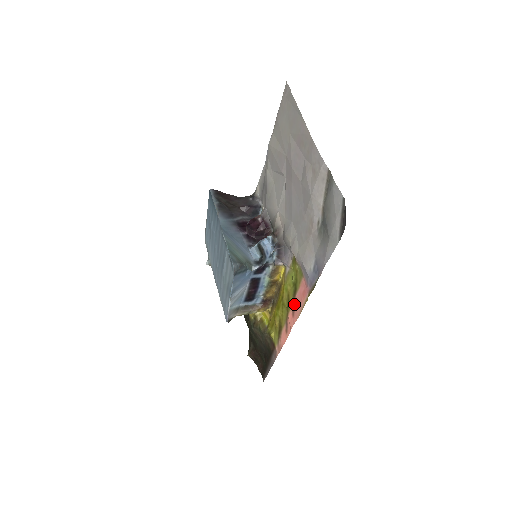
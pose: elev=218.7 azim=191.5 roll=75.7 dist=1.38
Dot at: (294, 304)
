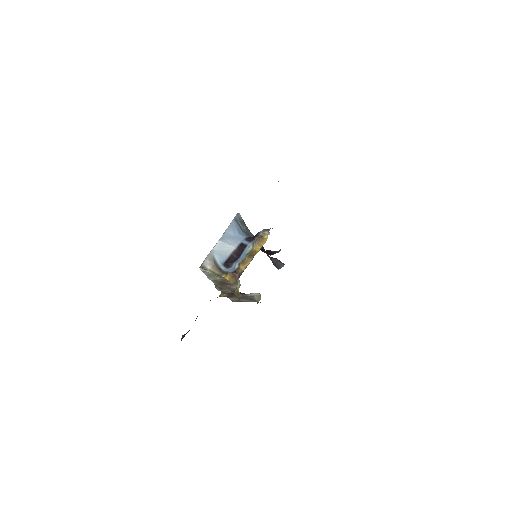
Dot at: occluded
